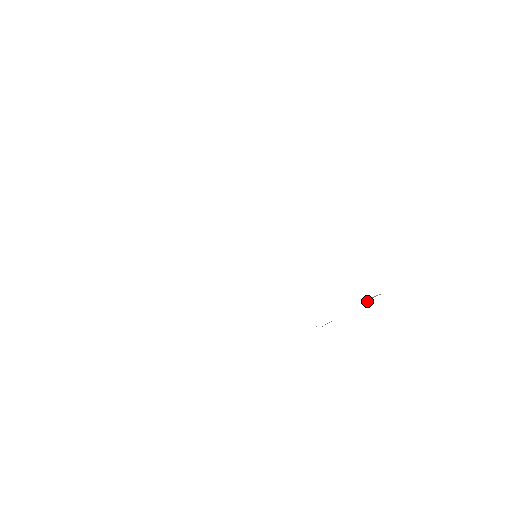
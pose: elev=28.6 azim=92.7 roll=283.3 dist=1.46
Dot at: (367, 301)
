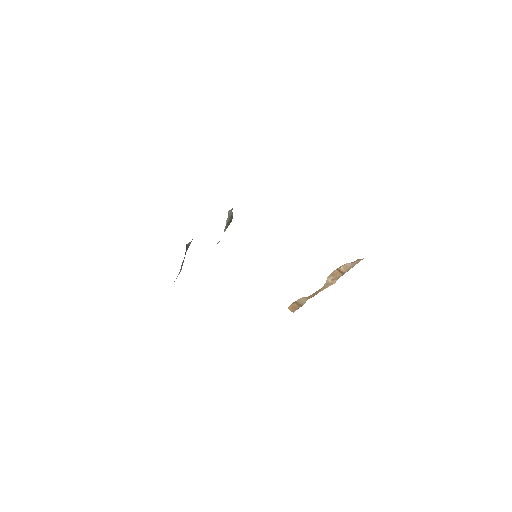
Dot at: (339, 274)
